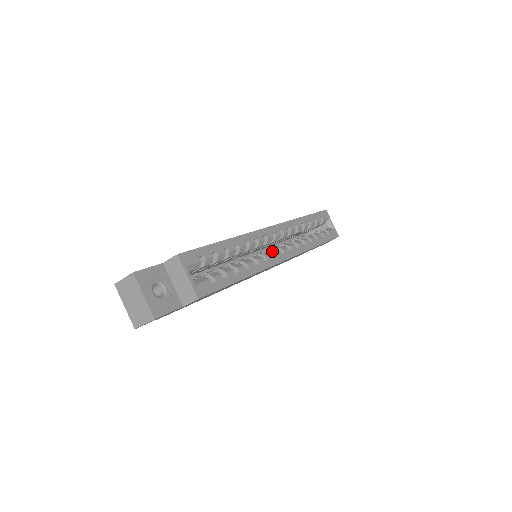
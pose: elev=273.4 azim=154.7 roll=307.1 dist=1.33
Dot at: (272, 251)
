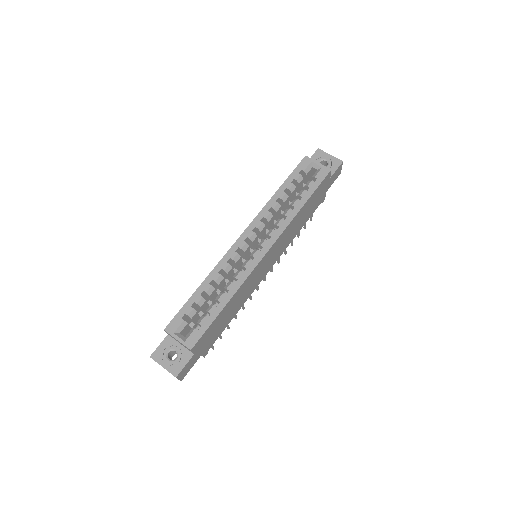
Dot at: (250, 255)
